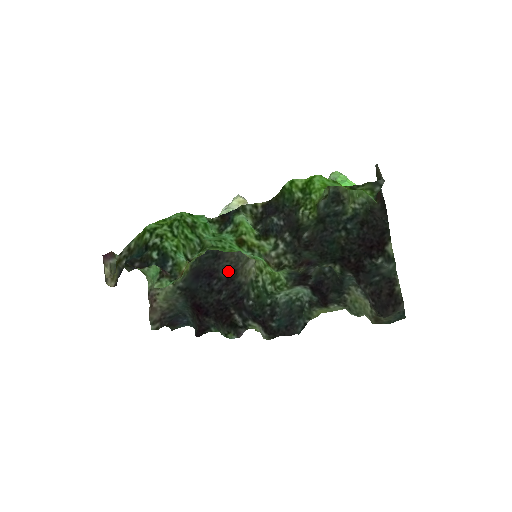
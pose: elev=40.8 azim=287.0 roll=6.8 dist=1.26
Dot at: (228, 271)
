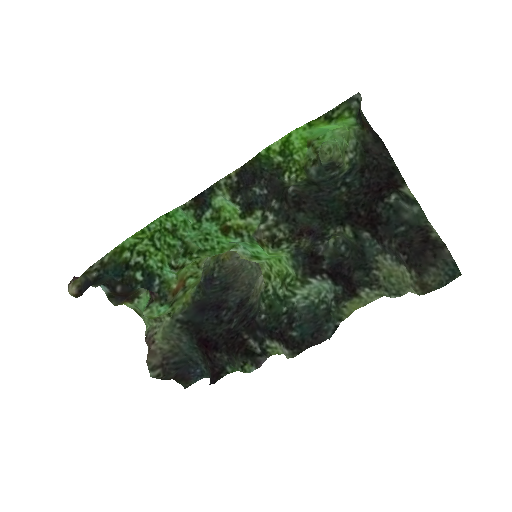
Dot at: (239, 299)
